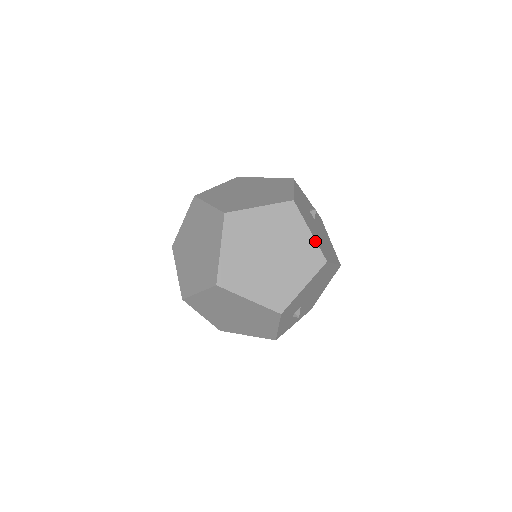
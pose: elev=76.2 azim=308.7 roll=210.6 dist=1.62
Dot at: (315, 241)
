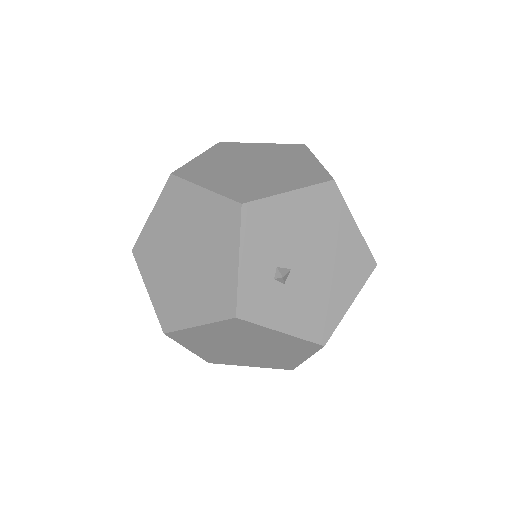
Dot at: (322, 166)
